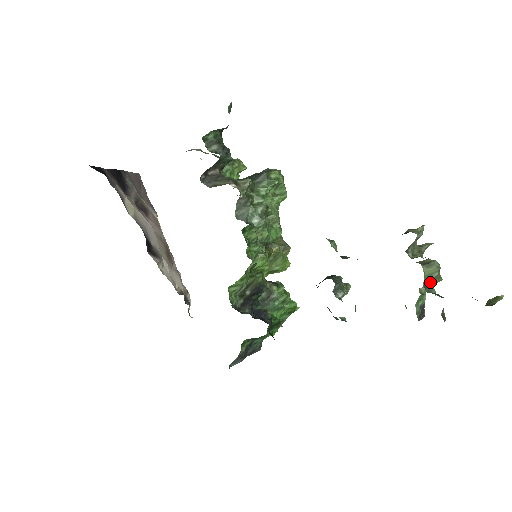
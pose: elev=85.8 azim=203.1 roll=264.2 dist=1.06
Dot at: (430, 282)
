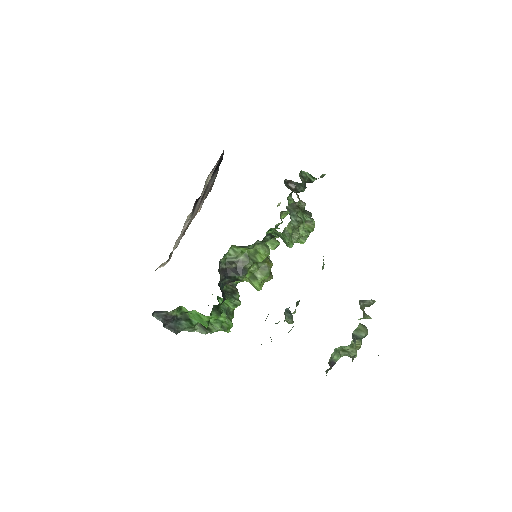
Dot at: (357, 336)
